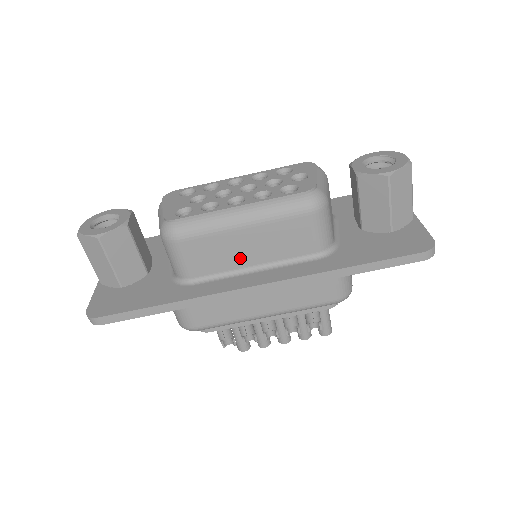
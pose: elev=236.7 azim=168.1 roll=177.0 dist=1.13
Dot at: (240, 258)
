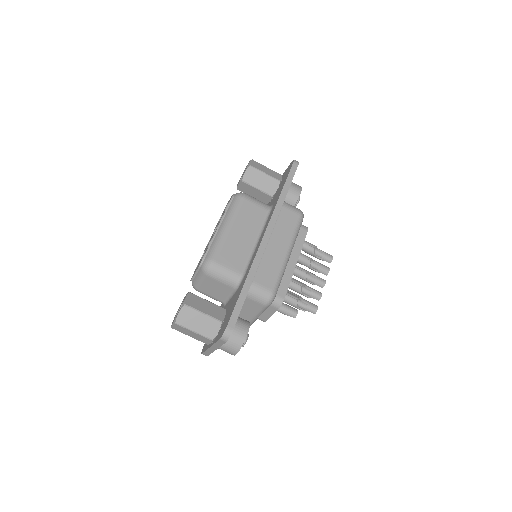
Dot at: (246, 243)
